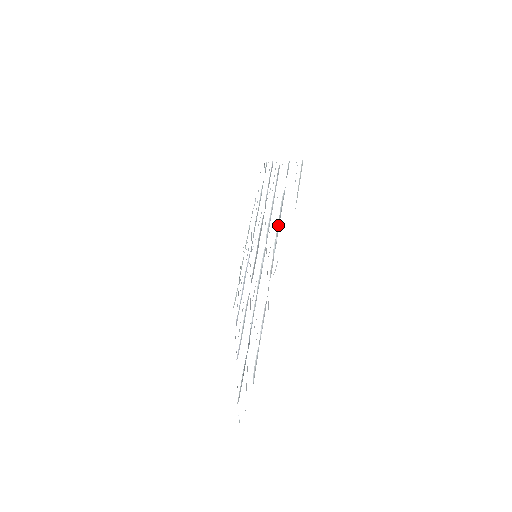
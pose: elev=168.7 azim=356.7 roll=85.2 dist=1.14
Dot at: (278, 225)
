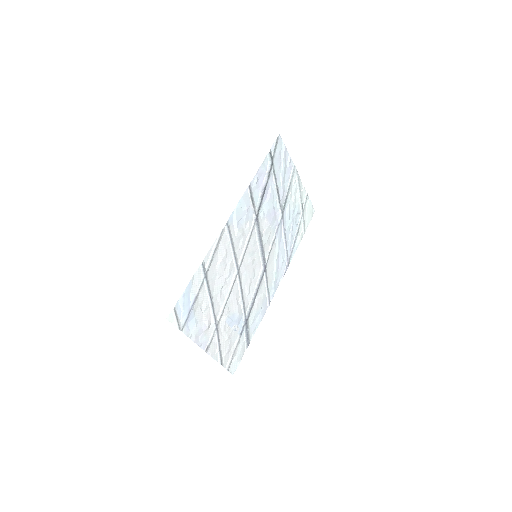
Dot at: (208, 299)
